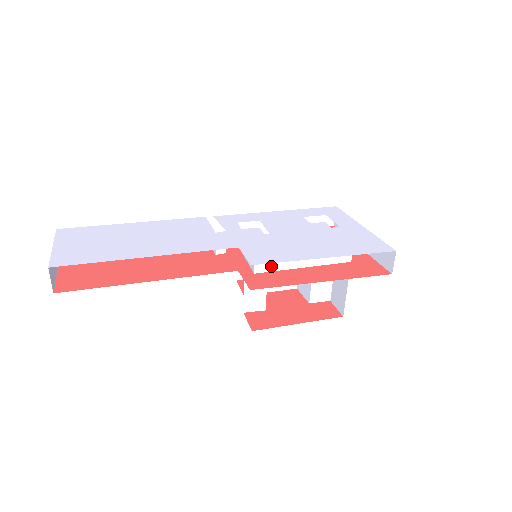
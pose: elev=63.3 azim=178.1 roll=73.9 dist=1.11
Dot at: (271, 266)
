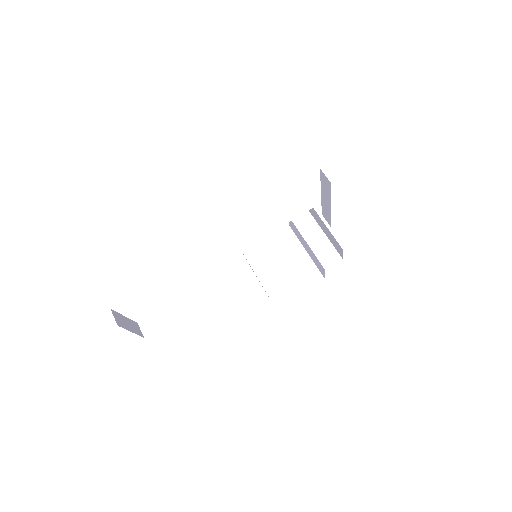
Dot at: (250, 240)
